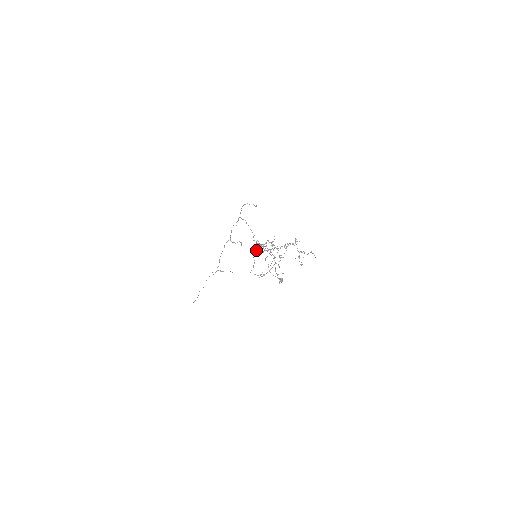
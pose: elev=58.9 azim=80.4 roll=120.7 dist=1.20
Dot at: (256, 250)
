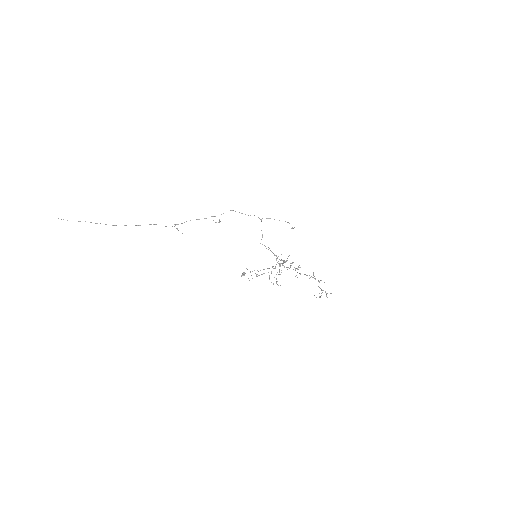
Dot at: occluded
